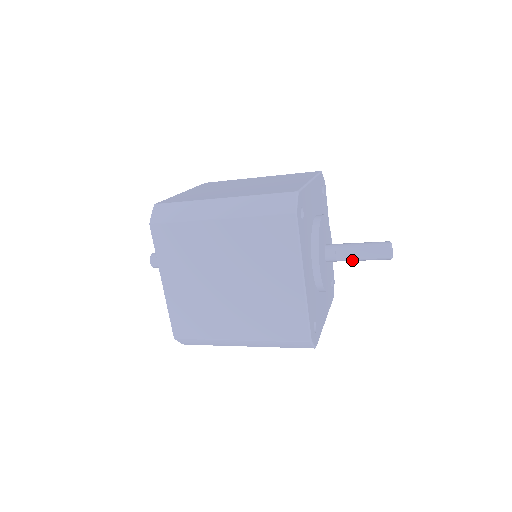
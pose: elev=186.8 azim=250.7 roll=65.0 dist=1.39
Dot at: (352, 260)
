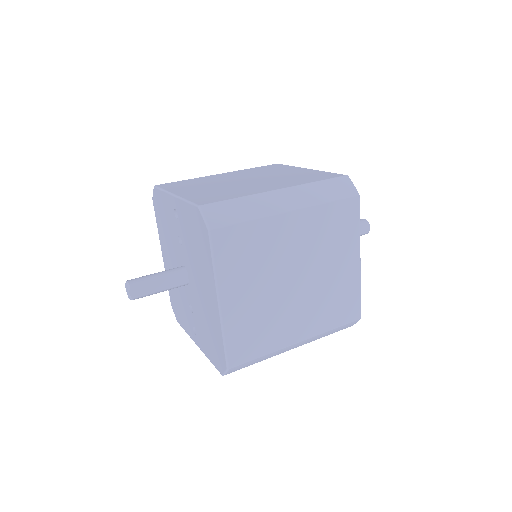
Dot at: occluded
